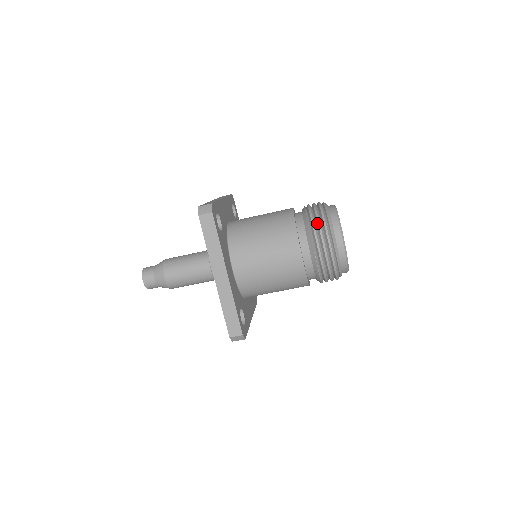
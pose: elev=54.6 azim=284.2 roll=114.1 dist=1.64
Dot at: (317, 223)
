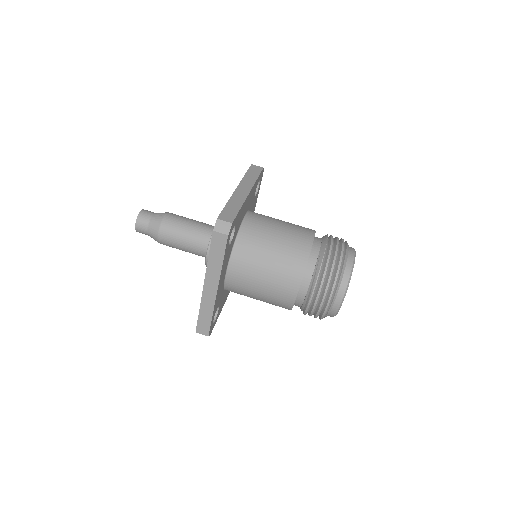
Dot at: occluded
